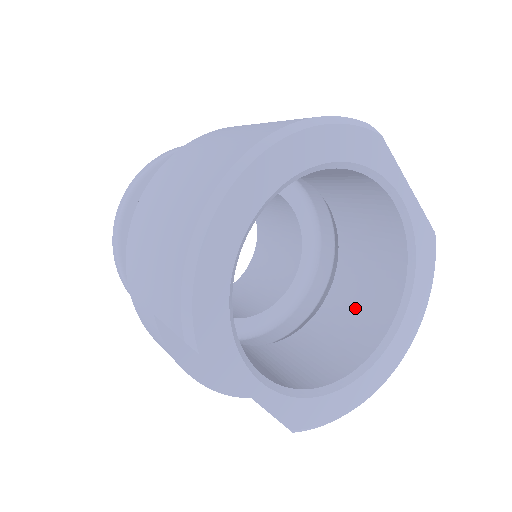
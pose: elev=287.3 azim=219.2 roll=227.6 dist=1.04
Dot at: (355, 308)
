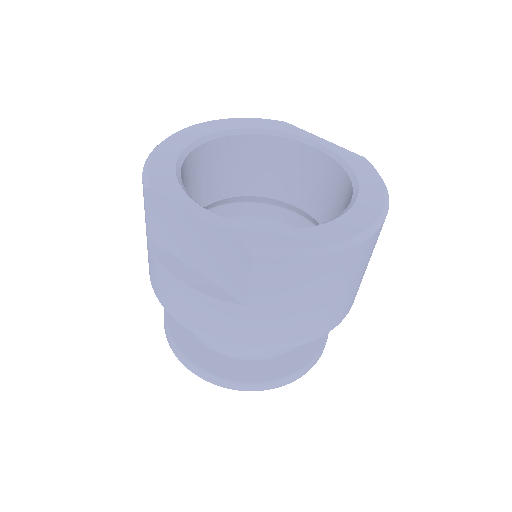
Dot at: occluded
